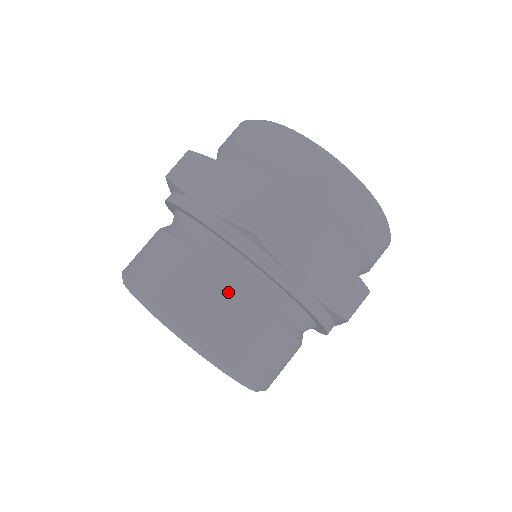
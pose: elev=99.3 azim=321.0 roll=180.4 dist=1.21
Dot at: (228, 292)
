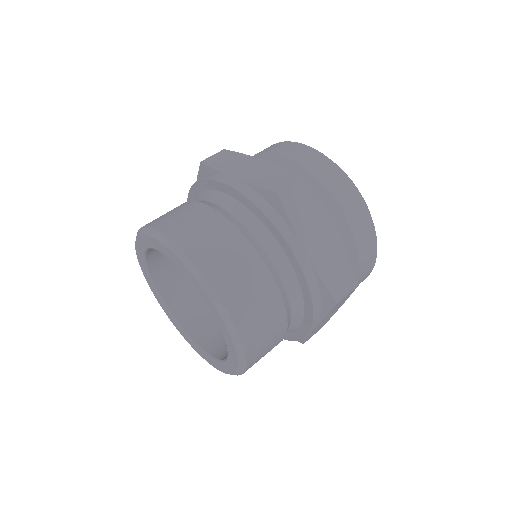
Dot at: (242, 243)
